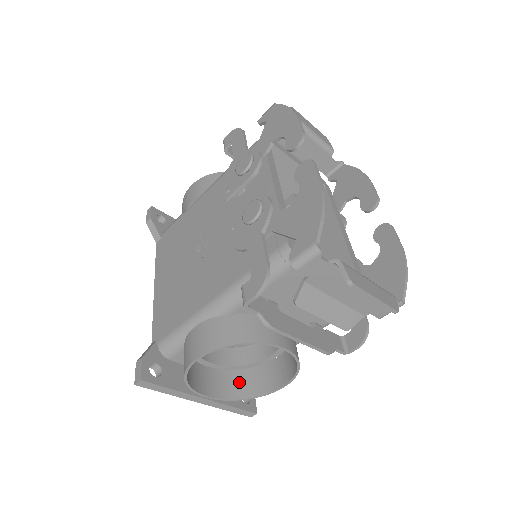
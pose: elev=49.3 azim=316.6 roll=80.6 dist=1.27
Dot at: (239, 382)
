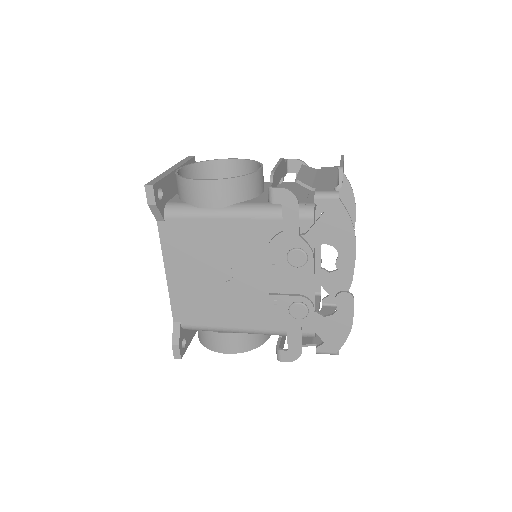
Dot at: occluded
